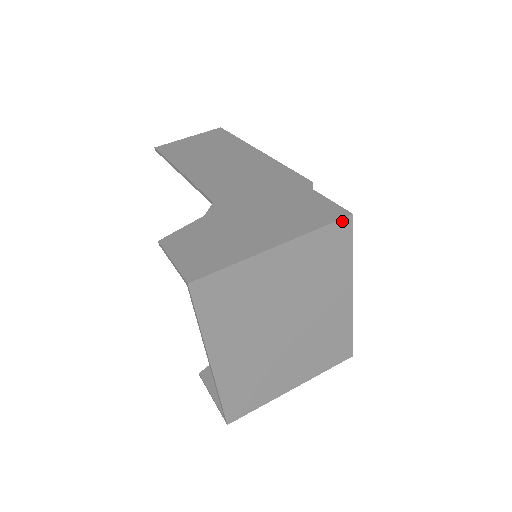
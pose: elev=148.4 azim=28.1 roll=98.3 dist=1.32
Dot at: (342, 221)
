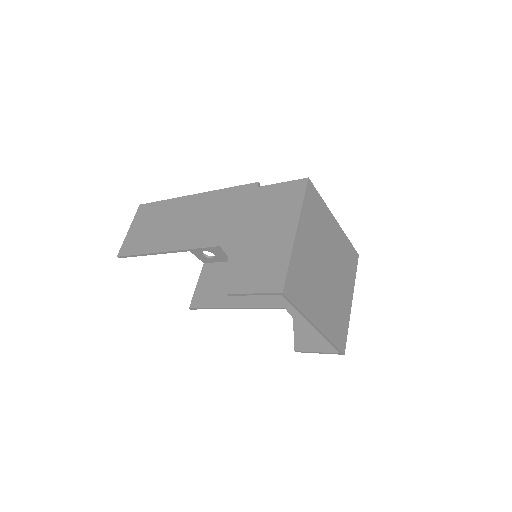
Dot at: (307, 186)
